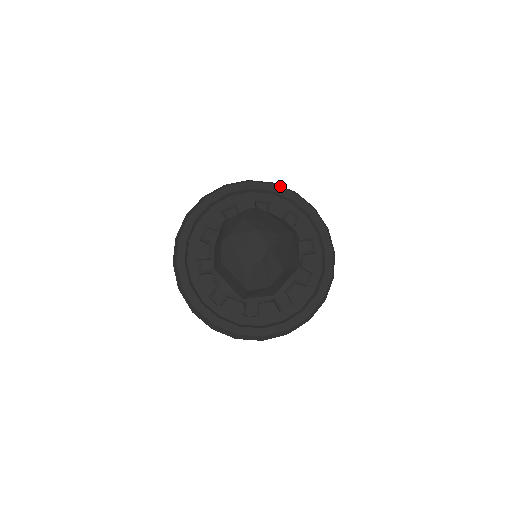
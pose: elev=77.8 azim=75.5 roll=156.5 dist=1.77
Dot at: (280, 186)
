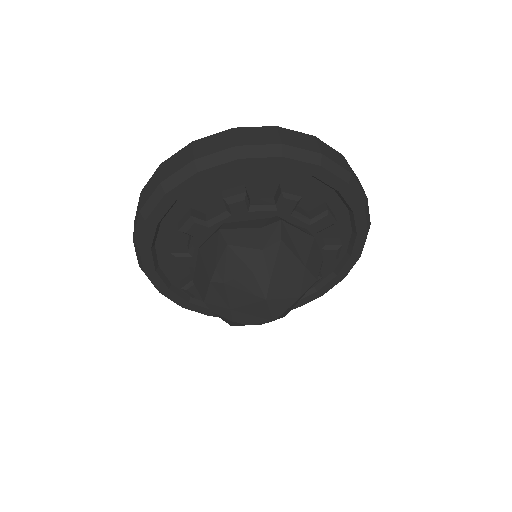
Dot at: (330, 168)
